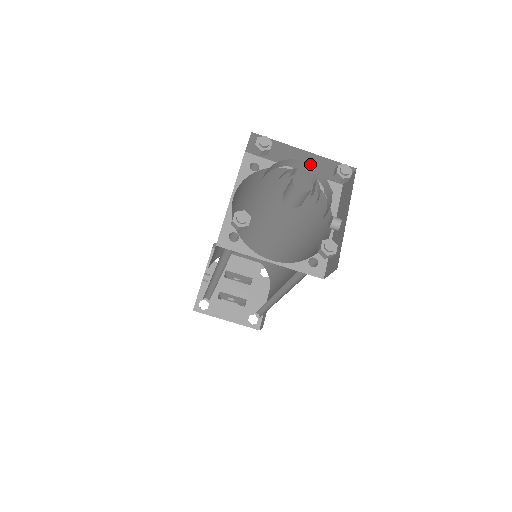
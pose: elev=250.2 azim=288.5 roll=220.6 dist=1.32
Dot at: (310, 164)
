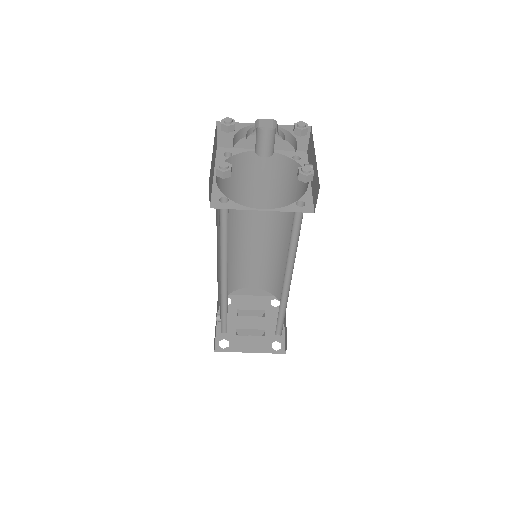
Dot at: occluded
